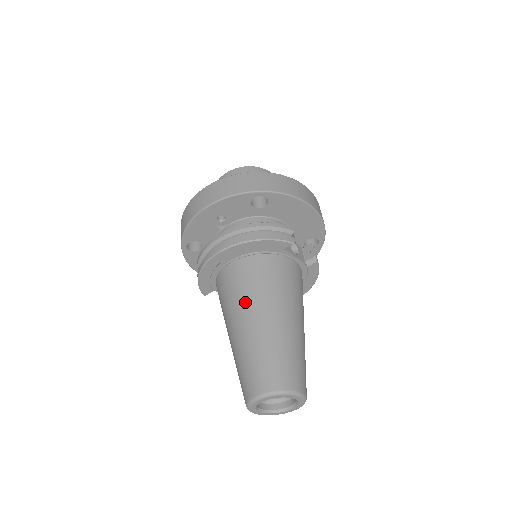
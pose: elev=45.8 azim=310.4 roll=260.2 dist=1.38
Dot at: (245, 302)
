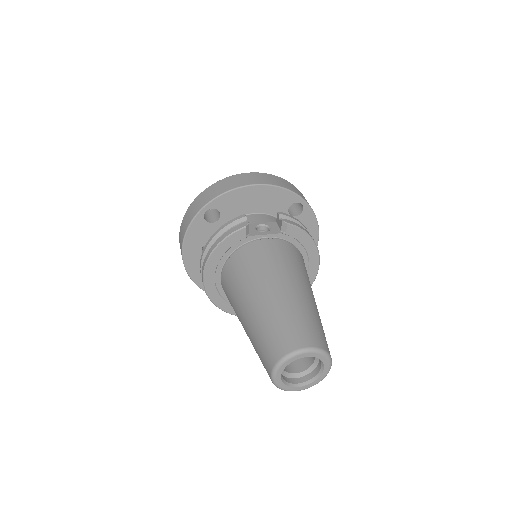
Dot at: (237, 302)
